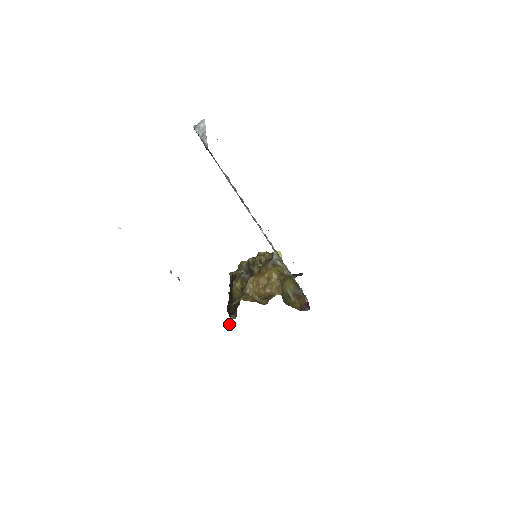
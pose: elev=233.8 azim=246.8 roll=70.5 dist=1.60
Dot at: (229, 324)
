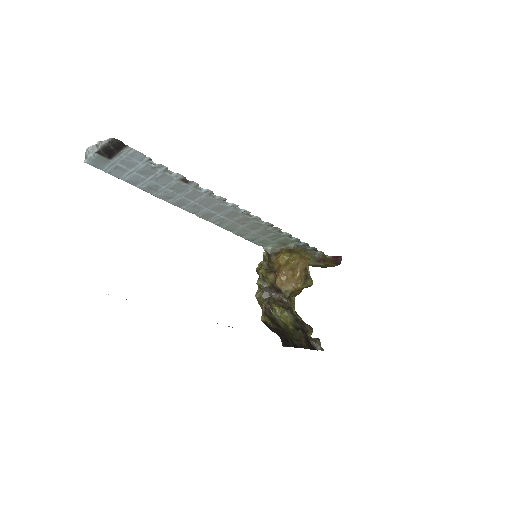
Dot at: (316, 348)
